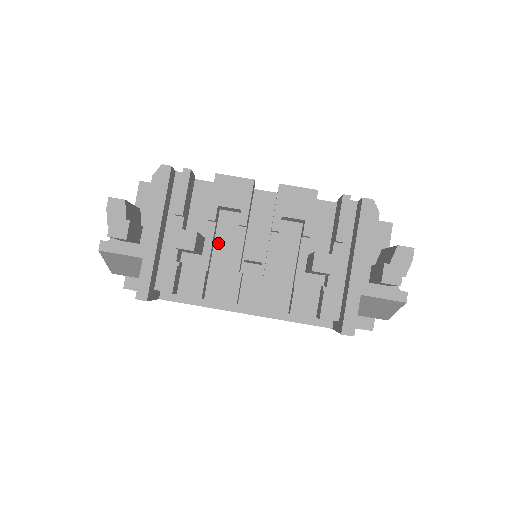
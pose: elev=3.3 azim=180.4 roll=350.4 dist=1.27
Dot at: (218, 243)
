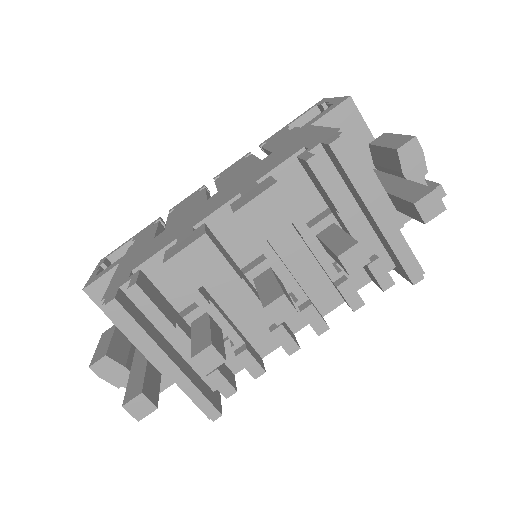
Dot at: (227, 308)
